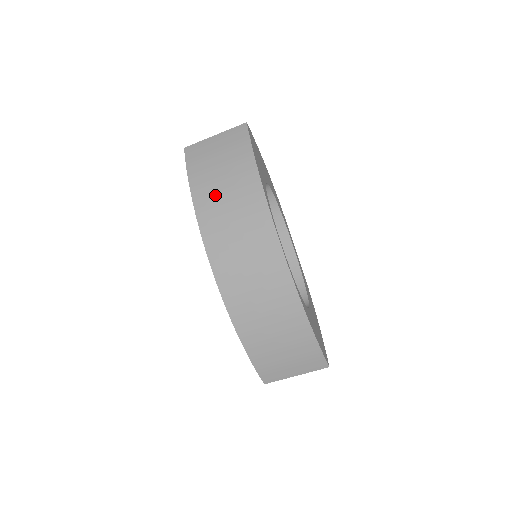
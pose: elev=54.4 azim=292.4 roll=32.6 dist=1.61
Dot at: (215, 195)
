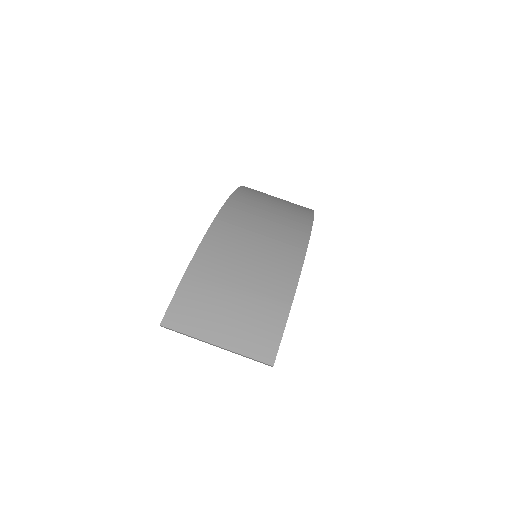
Dot at: occluded
